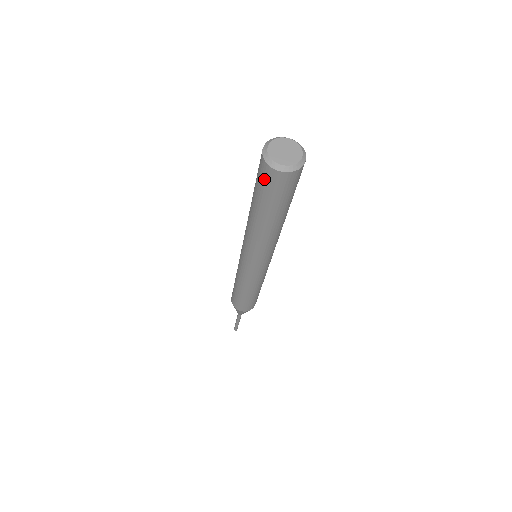
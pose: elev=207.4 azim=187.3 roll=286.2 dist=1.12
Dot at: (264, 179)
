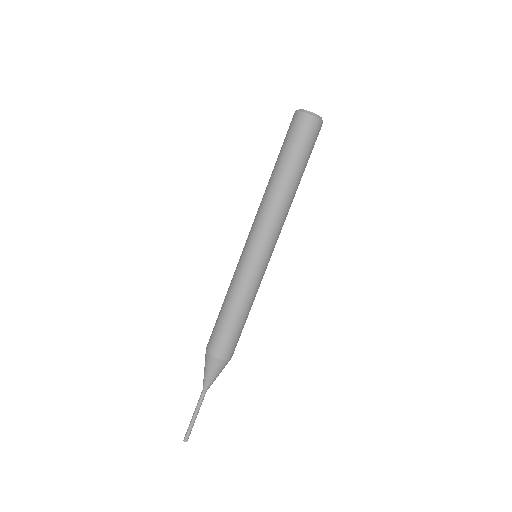
Dot at: (292, 127)
